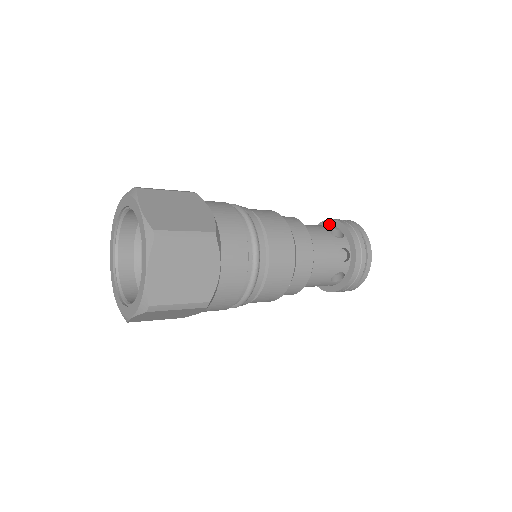
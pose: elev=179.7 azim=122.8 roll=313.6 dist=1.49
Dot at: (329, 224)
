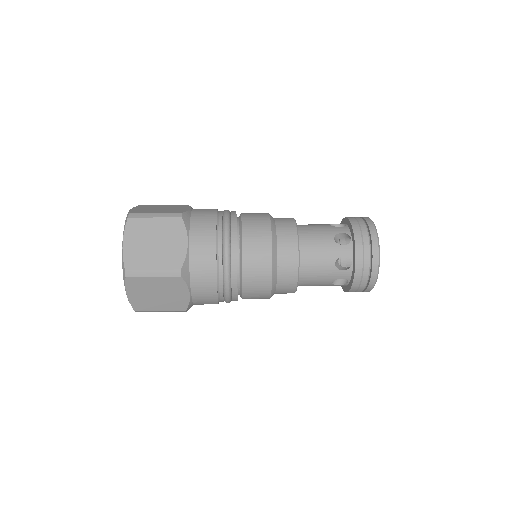
Dot at: occluded
